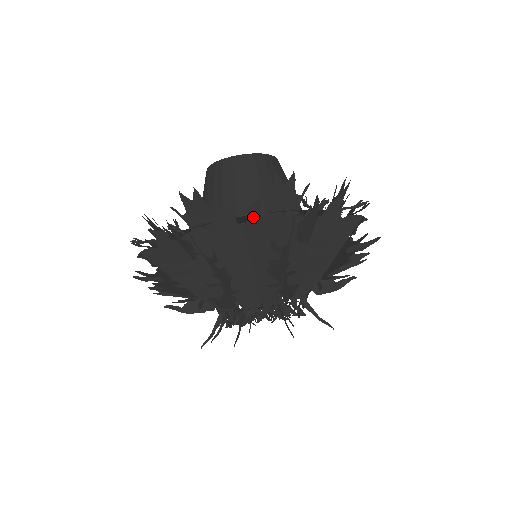
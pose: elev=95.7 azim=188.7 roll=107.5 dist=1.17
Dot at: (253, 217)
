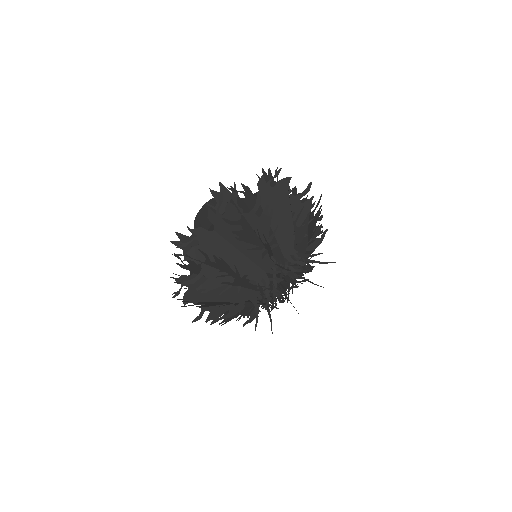
Dot at: (262, 189)
